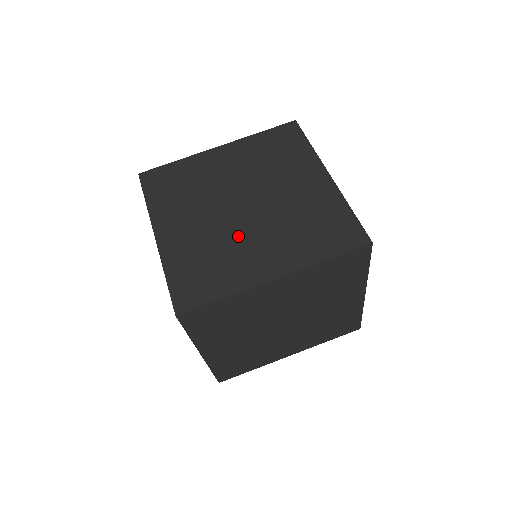
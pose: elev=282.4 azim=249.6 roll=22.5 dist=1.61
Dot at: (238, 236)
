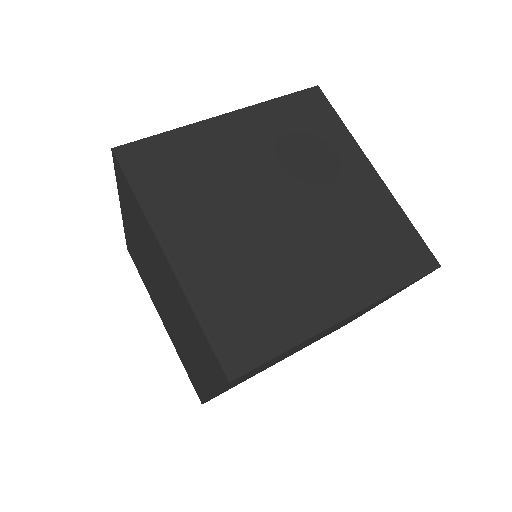
Dot at: (285, 257)
